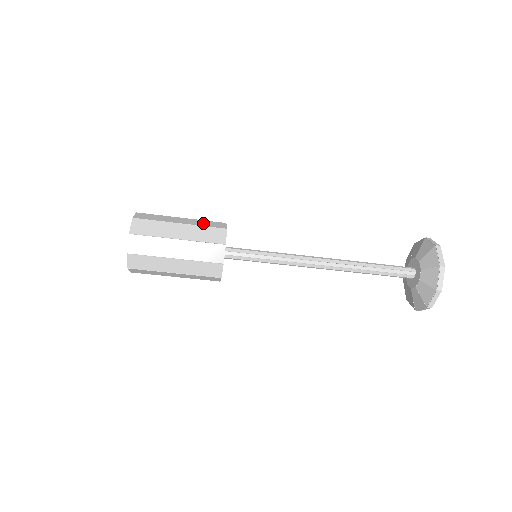
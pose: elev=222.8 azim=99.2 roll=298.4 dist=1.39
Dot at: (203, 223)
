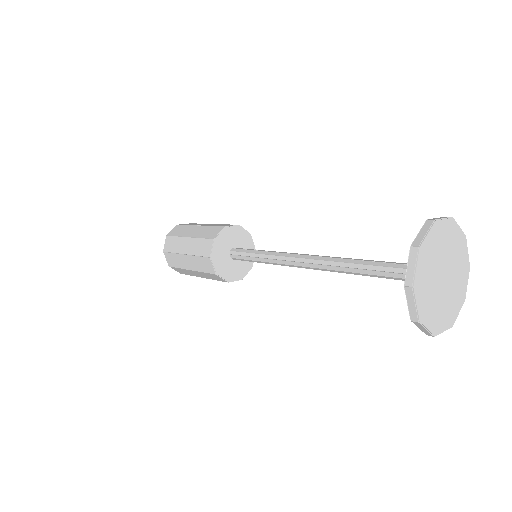
Dot at: (198, 248)
